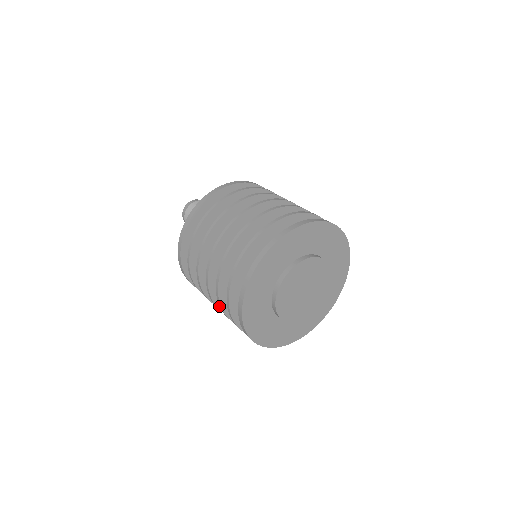
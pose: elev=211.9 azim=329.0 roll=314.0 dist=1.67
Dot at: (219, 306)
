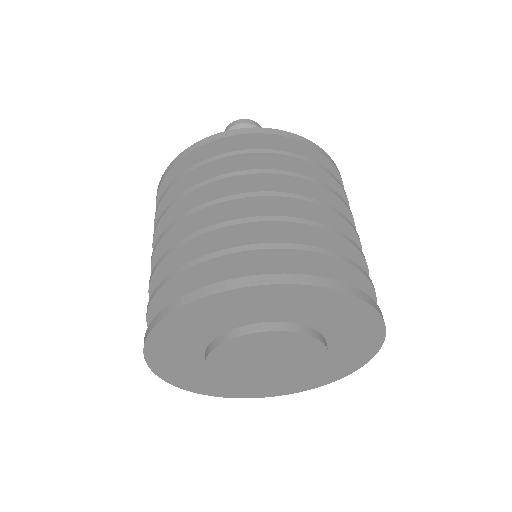
Dot at: occluded
